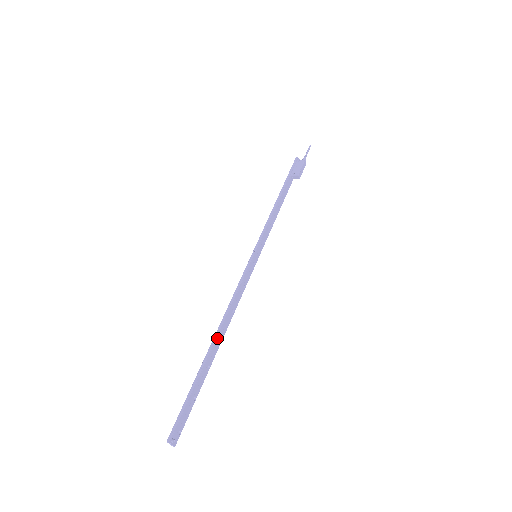
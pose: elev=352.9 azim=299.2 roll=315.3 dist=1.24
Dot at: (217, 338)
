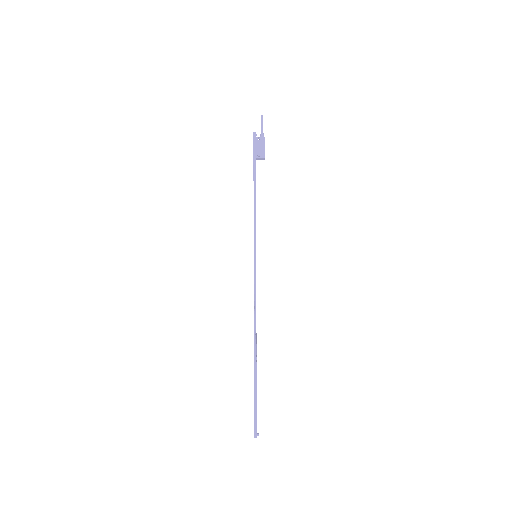
Dot at: (256, 344)
